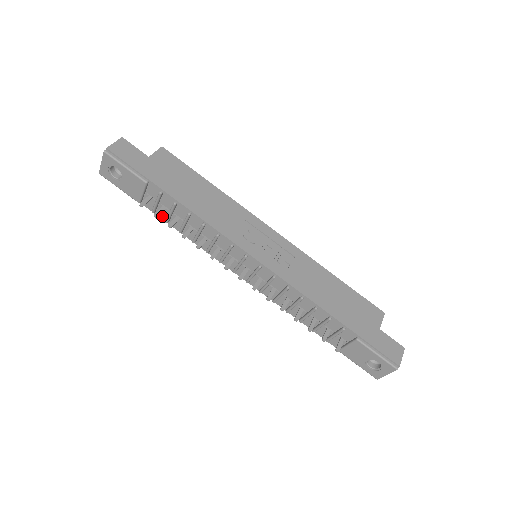
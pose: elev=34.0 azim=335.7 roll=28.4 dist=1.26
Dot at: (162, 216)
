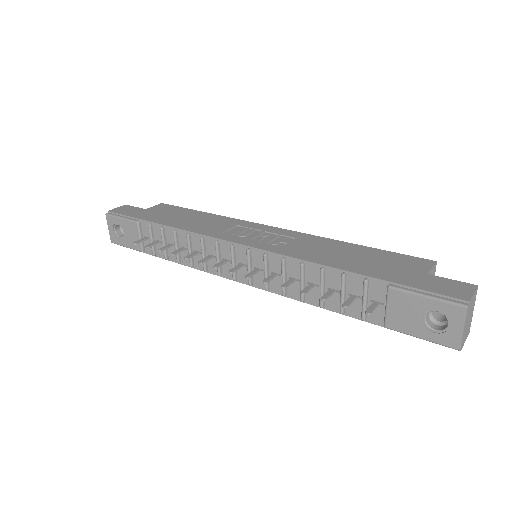
Dot at: (162, 255)
